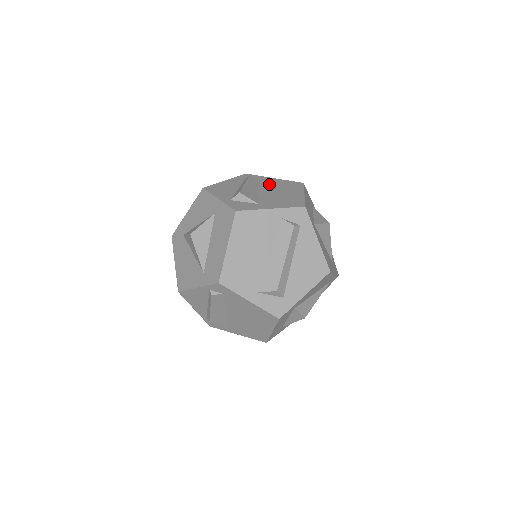
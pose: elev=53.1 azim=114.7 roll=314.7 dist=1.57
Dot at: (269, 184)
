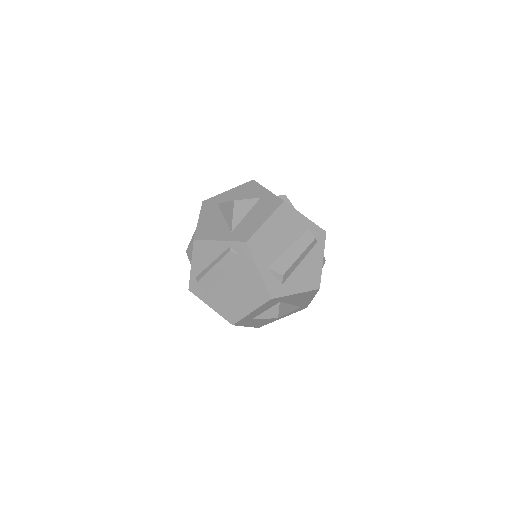
Dot at: occluded
